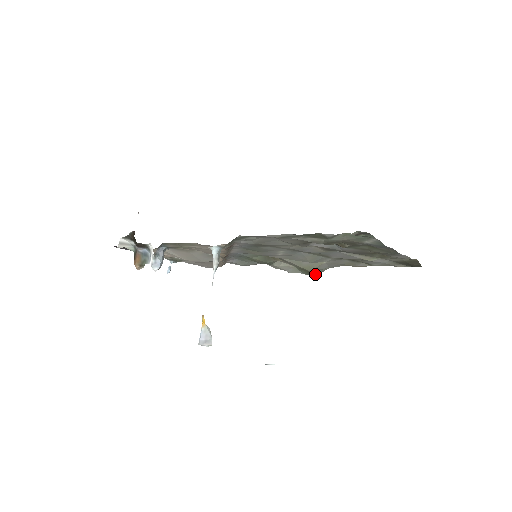
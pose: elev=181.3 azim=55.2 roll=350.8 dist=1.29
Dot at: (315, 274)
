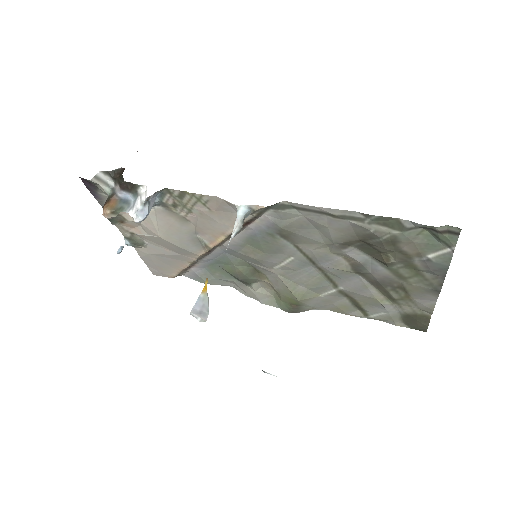
Dot at: (296, 311)
